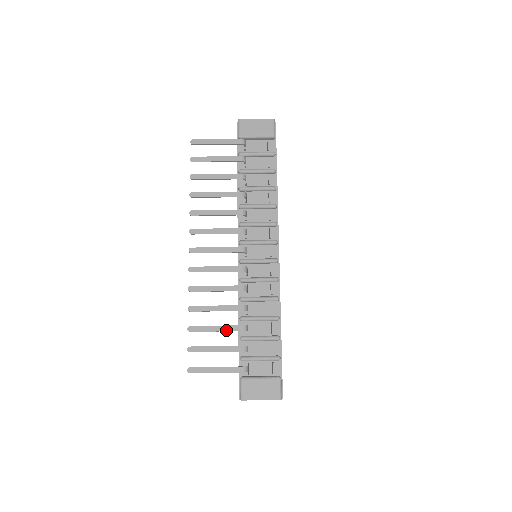
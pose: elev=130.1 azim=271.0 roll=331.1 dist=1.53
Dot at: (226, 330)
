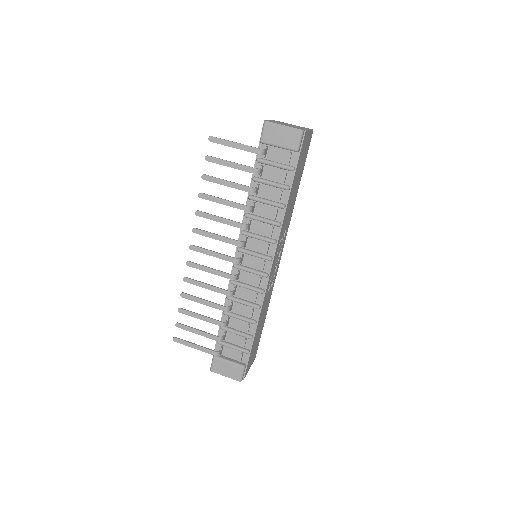
Dot at: (208, 321)
